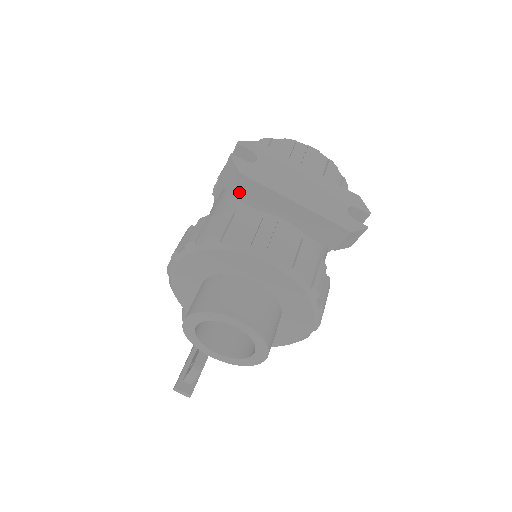
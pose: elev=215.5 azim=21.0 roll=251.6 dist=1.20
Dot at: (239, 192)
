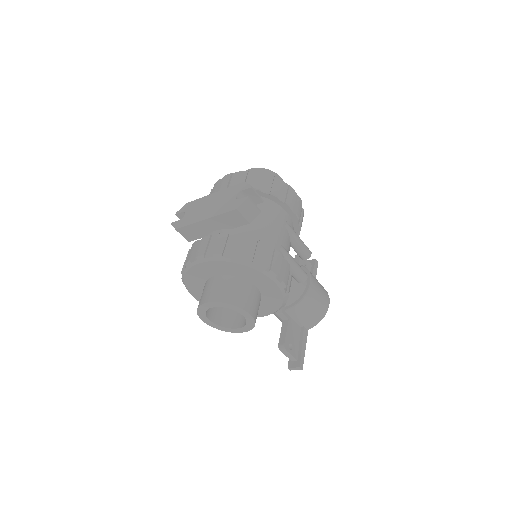
Dot at: (188, 237)
